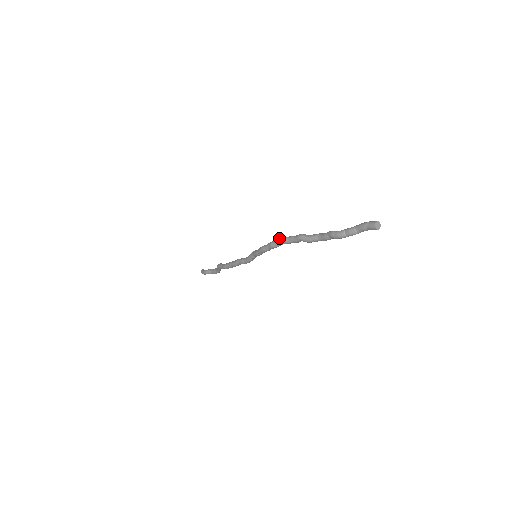
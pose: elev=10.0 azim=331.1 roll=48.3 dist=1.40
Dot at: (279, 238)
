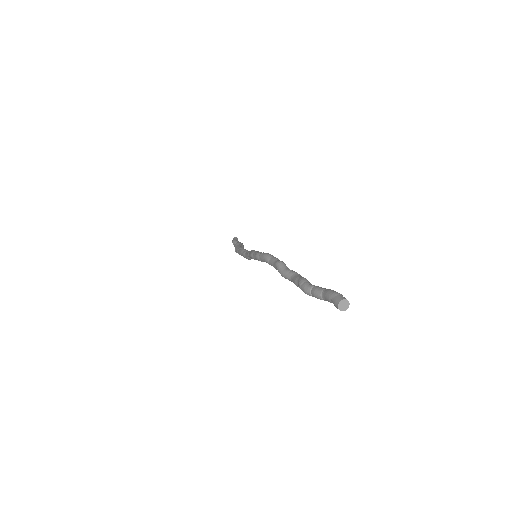
Dot at: occluded
